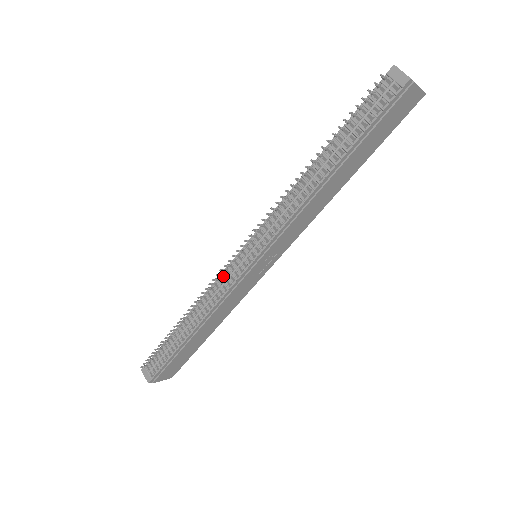
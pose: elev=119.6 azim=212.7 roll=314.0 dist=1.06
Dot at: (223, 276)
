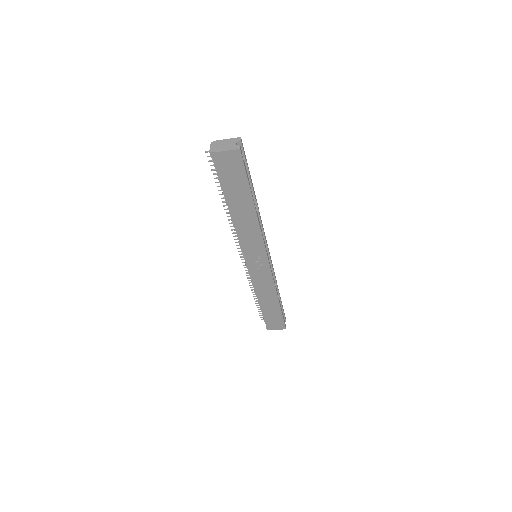
Dot at: occluded
